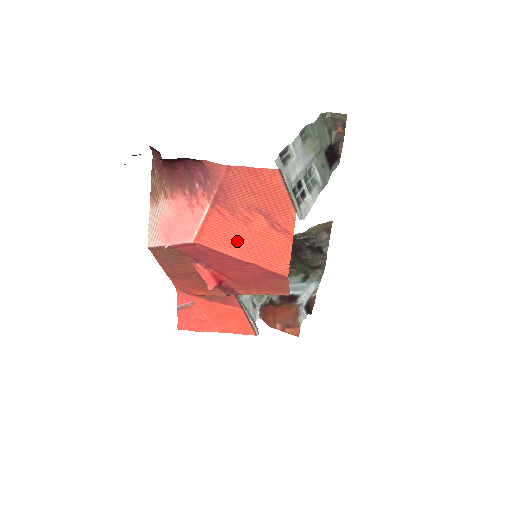
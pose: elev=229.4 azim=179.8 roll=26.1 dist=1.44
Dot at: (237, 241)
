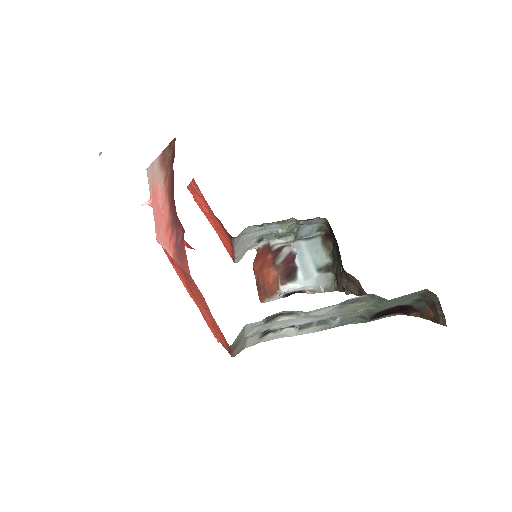
Dot at: (189, 288)
